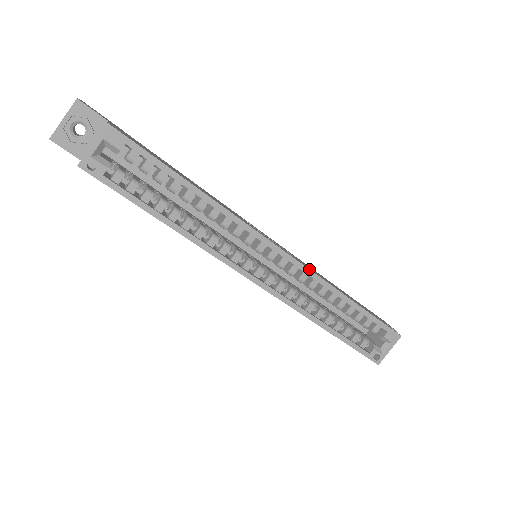
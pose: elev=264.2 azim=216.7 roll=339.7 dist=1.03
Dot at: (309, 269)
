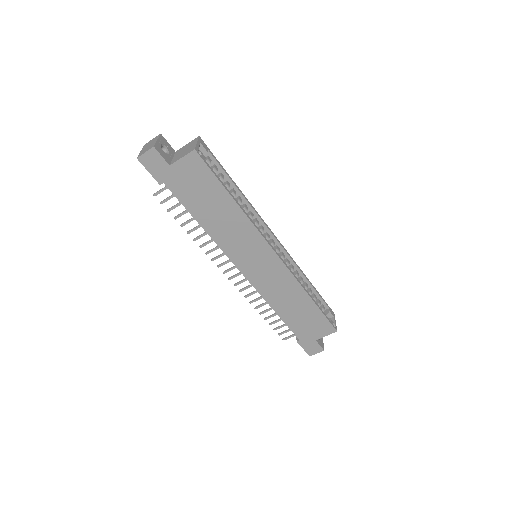
Dot at: (289, 255)
